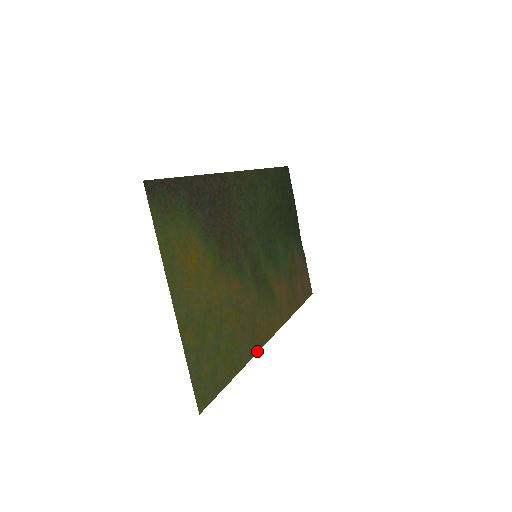
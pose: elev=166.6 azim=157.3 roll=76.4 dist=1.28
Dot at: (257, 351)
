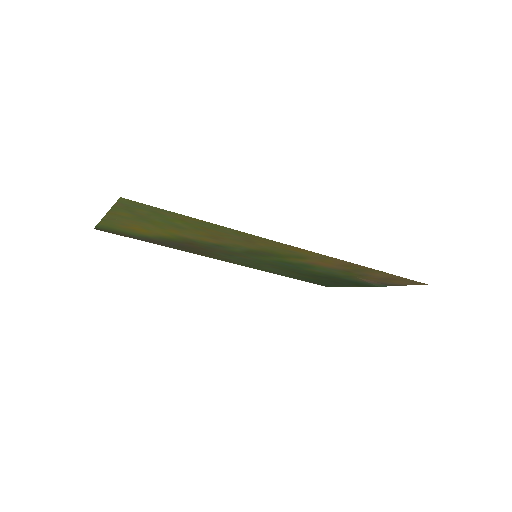
Dot at: (257, 237)
